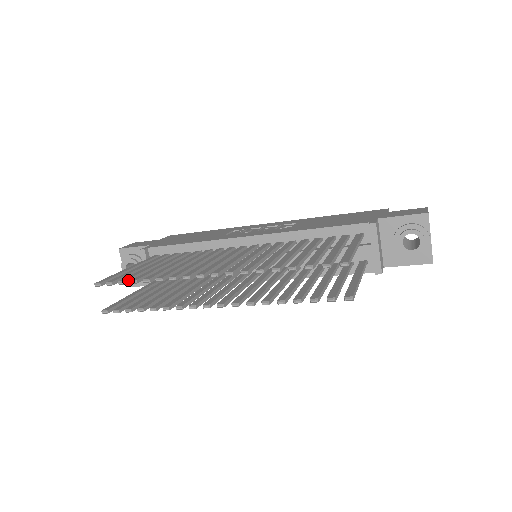
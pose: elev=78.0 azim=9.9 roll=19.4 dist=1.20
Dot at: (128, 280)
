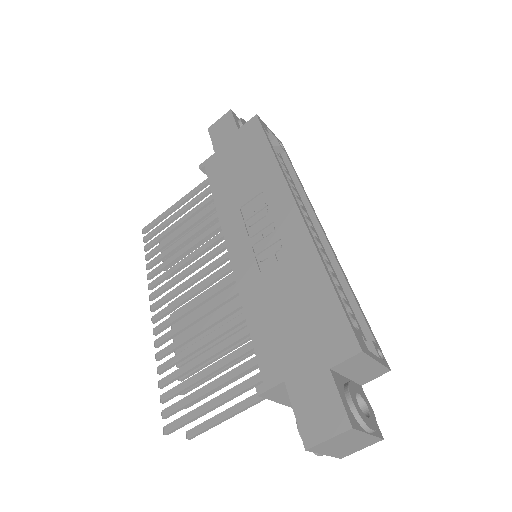
Dot at: (149, 248)
